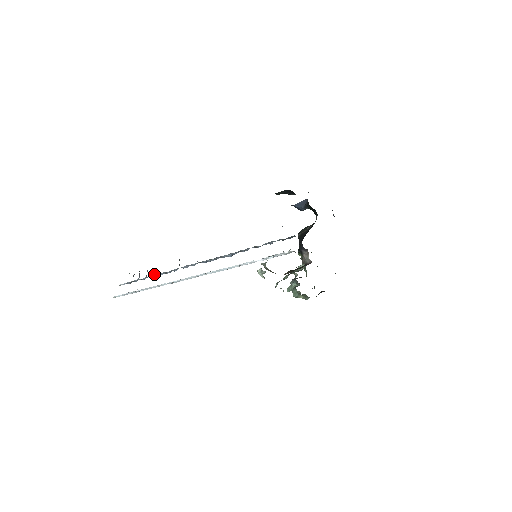
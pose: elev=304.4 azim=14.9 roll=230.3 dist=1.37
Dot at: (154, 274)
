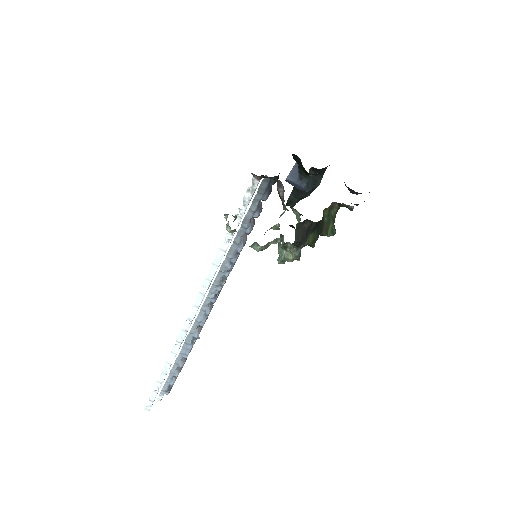
Dot at: (184, 362)
